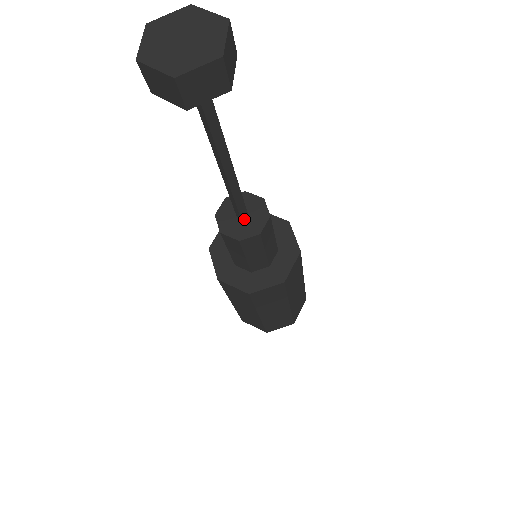
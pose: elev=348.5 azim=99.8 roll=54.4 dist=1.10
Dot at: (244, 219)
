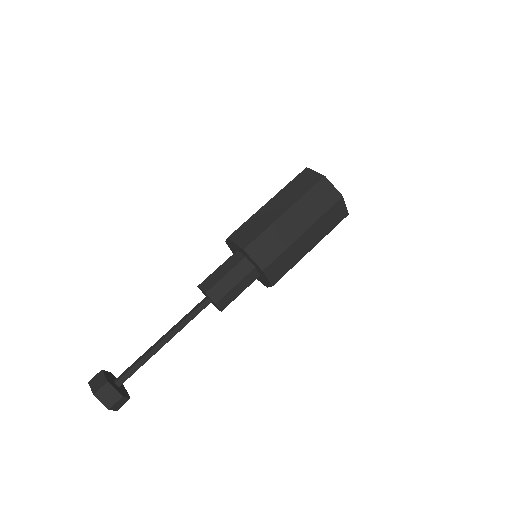
Dot at: (211, 301)
